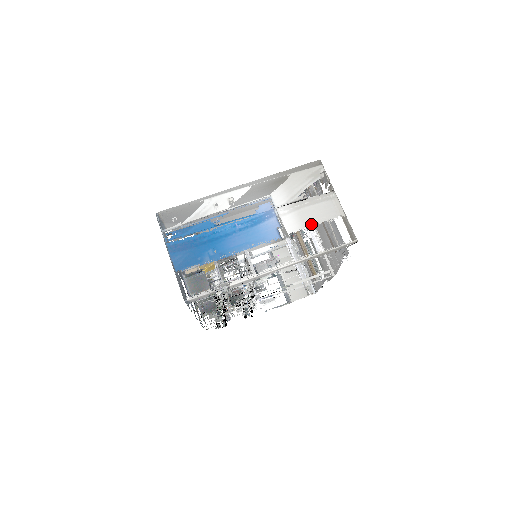
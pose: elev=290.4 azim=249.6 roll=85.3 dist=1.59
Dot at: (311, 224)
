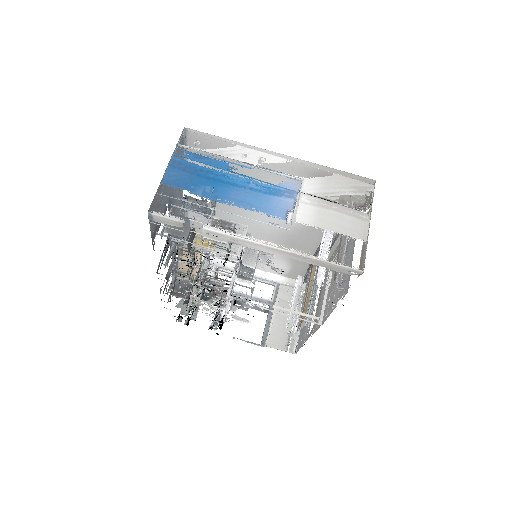
Dot at: (326, 227)
